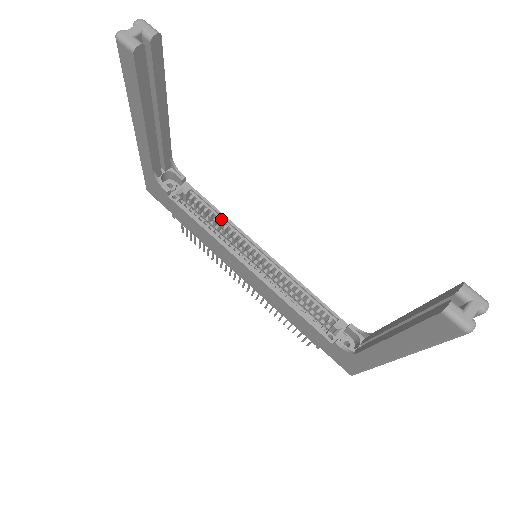
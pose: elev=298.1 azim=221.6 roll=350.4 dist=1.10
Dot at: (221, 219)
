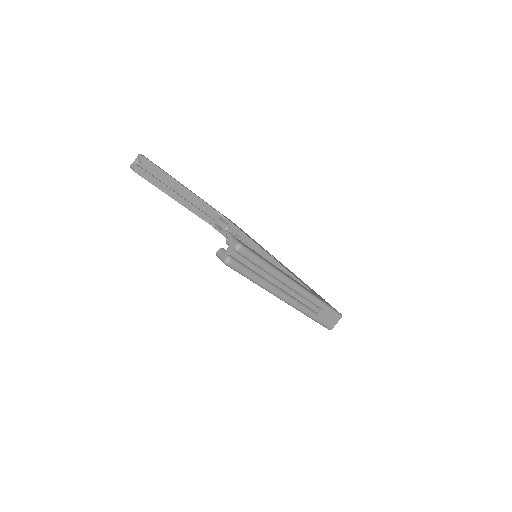
Dot at: (246, 238)
